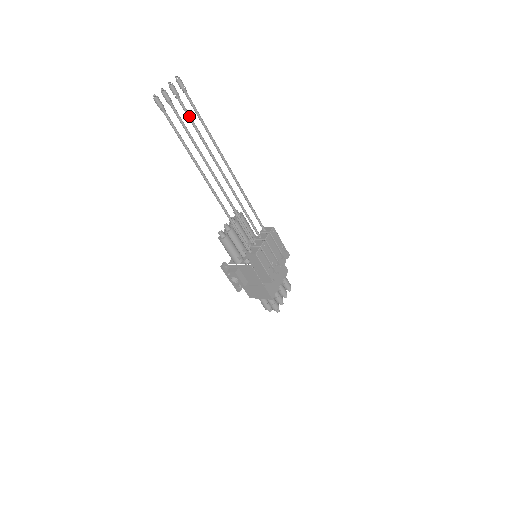
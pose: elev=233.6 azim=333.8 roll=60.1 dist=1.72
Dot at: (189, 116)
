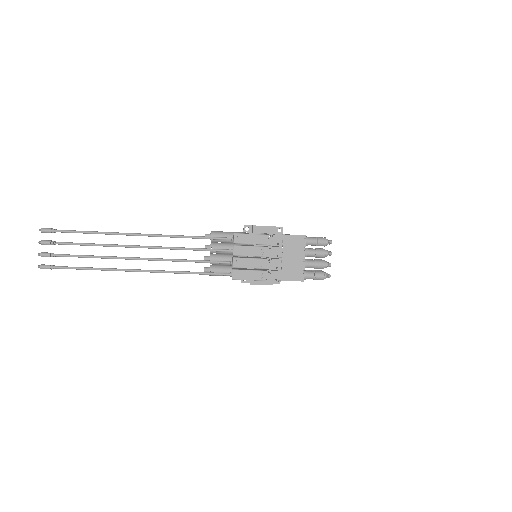
Dot at: occluded
